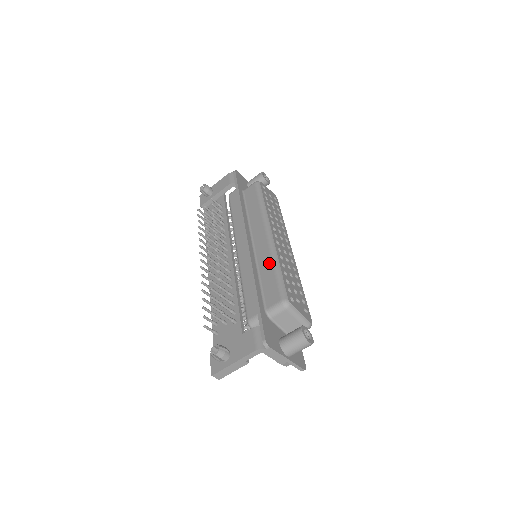
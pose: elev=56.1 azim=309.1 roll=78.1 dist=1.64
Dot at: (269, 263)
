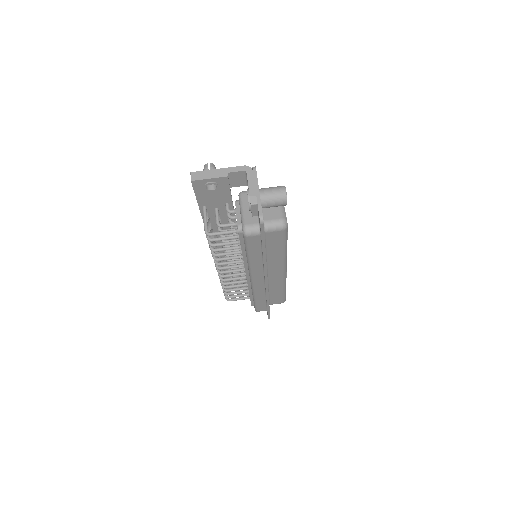
Dot at: occluded
